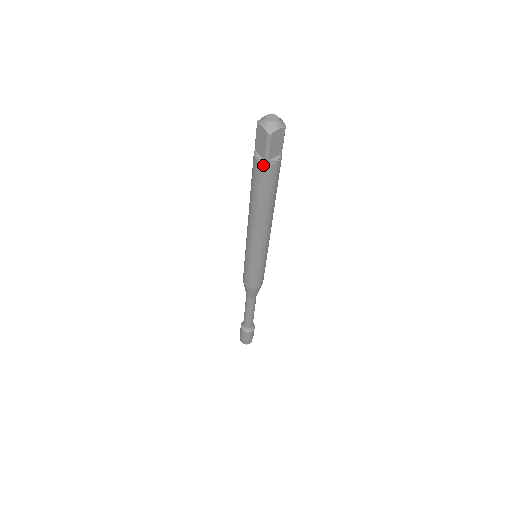
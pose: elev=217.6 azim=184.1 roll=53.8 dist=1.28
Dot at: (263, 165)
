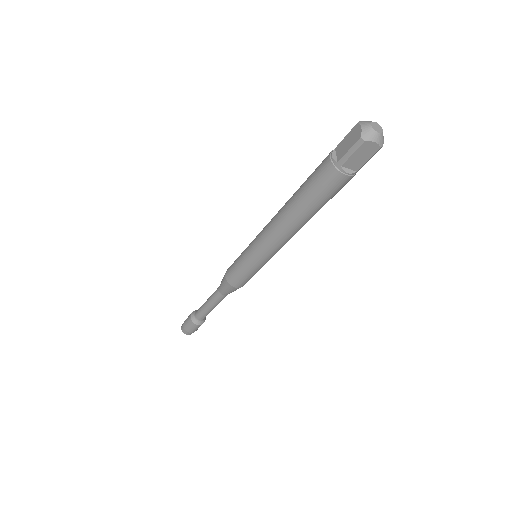
Dot at: (351, 177)
